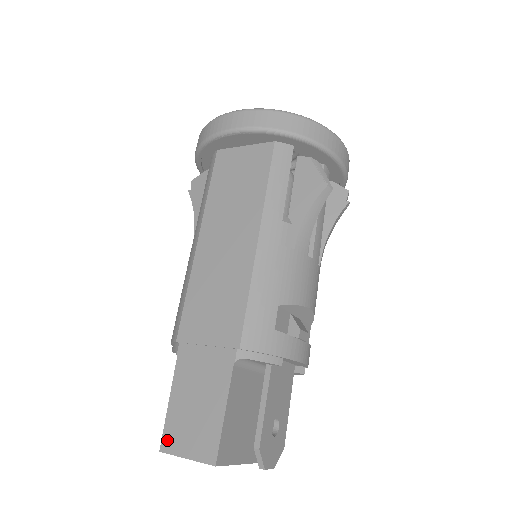
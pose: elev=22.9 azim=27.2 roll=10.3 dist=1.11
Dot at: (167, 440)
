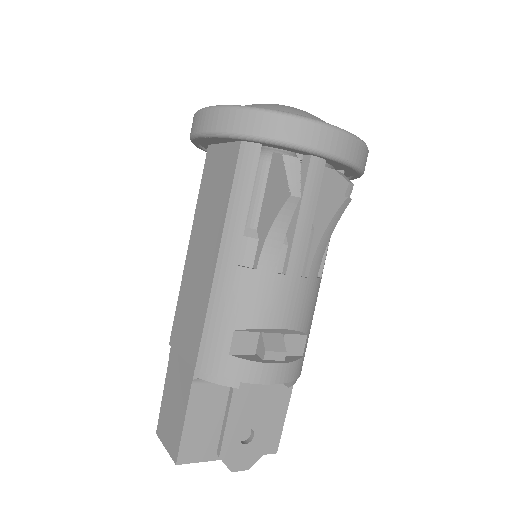
Dot at: (159, 427)
